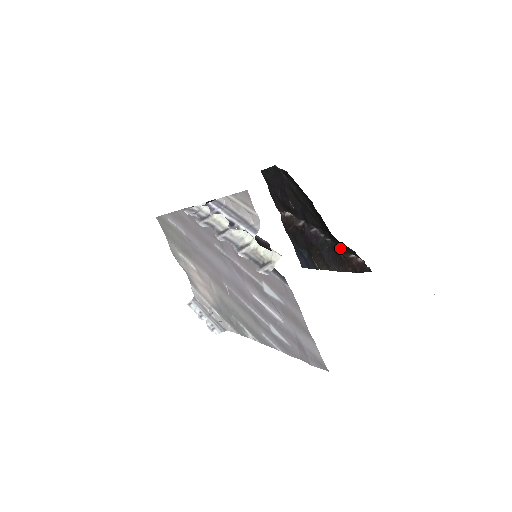
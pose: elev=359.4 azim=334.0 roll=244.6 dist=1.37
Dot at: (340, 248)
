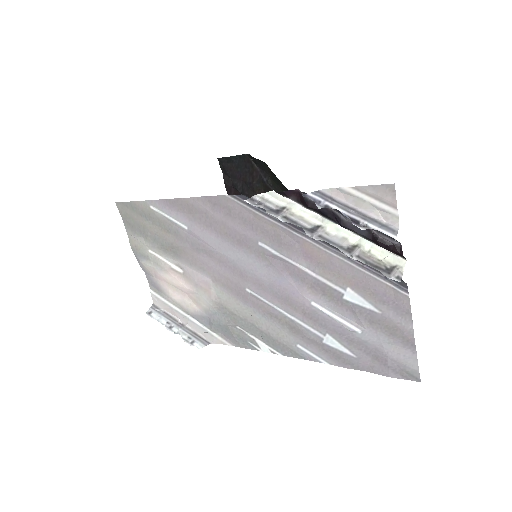
Dot at: occluded
